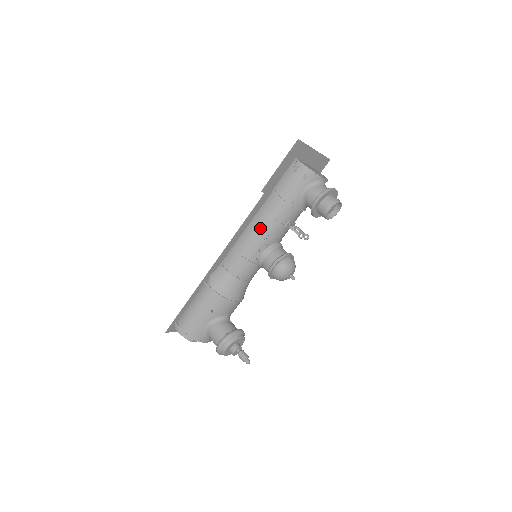
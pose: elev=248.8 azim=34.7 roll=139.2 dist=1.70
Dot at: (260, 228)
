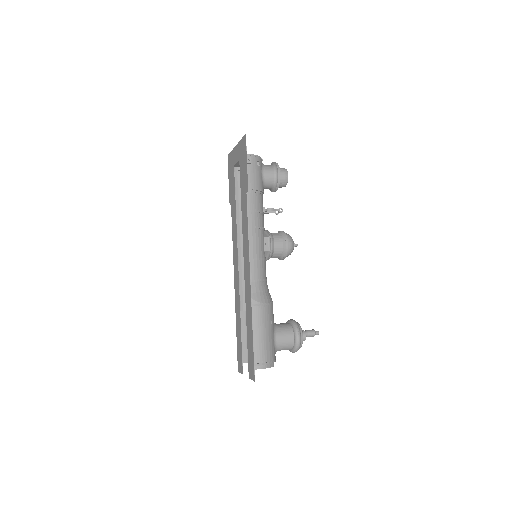
Dot at: (257, 225)
